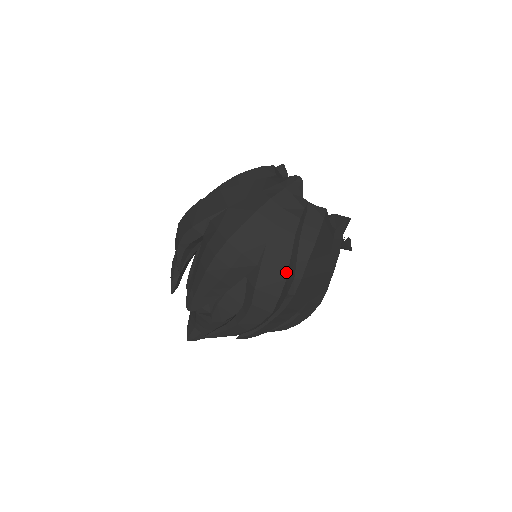
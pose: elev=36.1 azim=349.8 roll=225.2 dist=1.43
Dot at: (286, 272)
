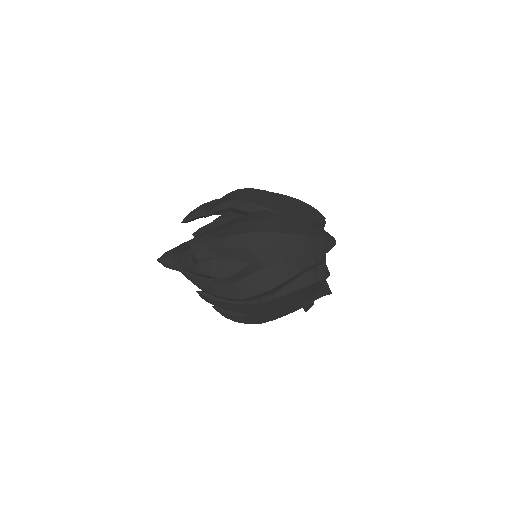
Dot at: (276, 285)
